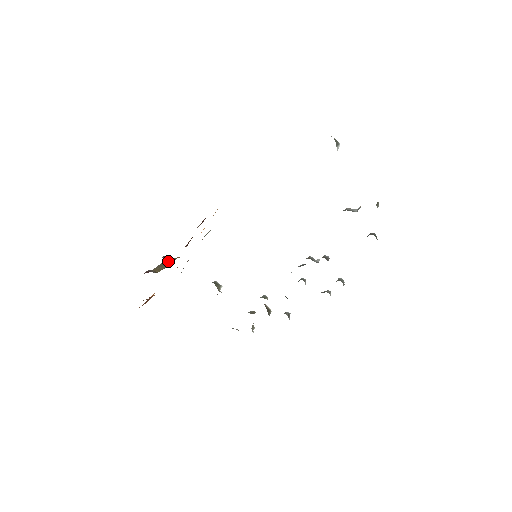
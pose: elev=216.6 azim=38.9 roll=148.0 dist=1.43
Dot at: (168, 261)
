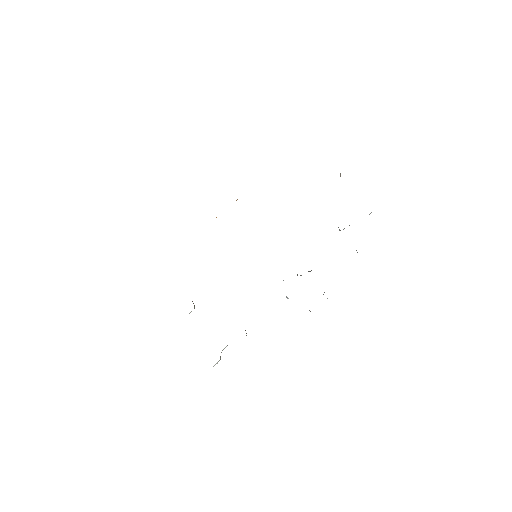
Dot at: occluded
